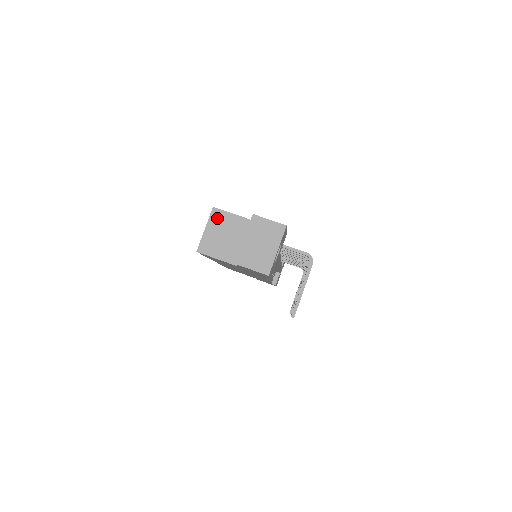
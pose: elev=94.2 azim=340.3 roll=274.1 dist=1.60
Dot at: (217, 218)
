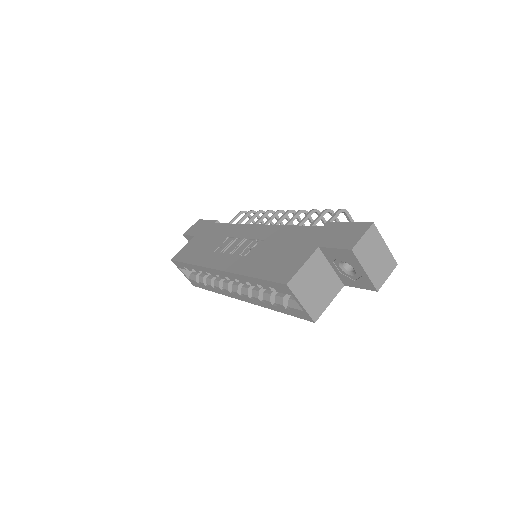
Dot at: (298, 286)
